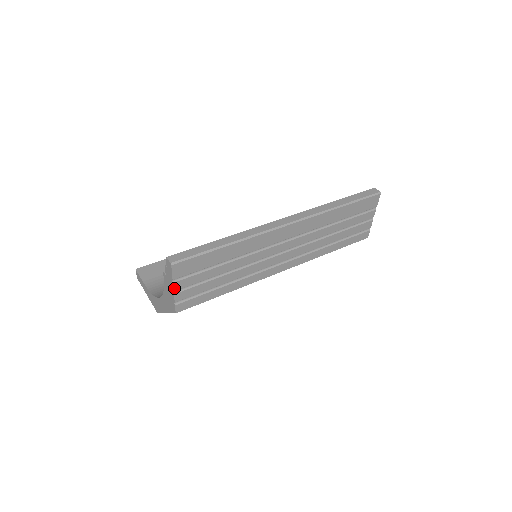
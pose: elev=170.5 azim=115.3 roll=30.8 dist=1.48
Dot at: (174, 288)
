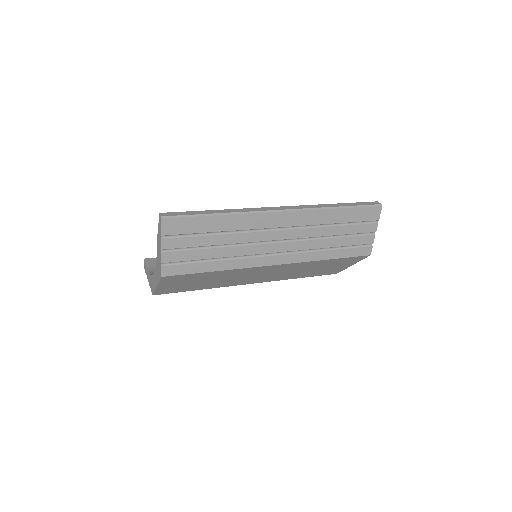
Dot at: (162, 246)
